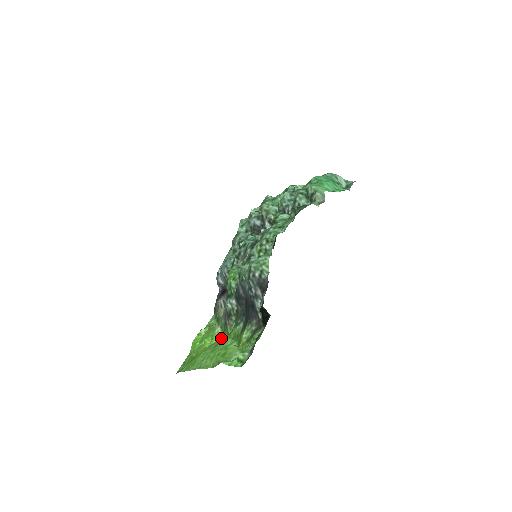
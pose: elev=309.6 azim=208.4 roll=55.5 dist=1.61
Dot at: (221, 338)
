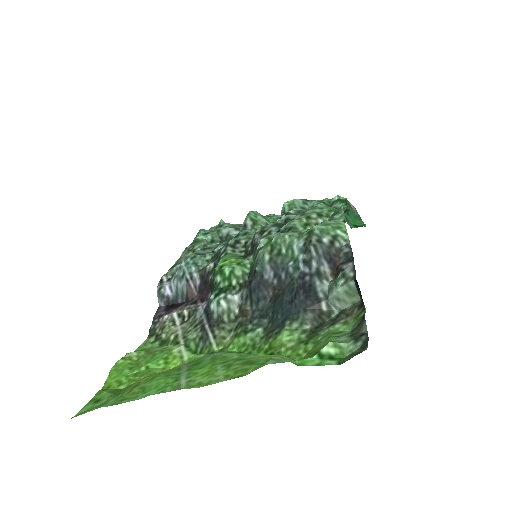
Dot at: (196, 358)
